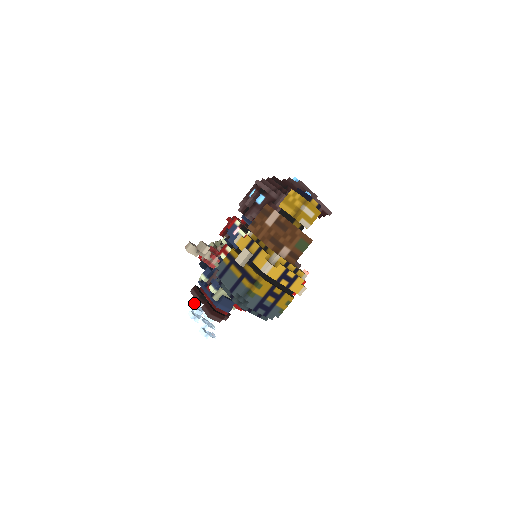
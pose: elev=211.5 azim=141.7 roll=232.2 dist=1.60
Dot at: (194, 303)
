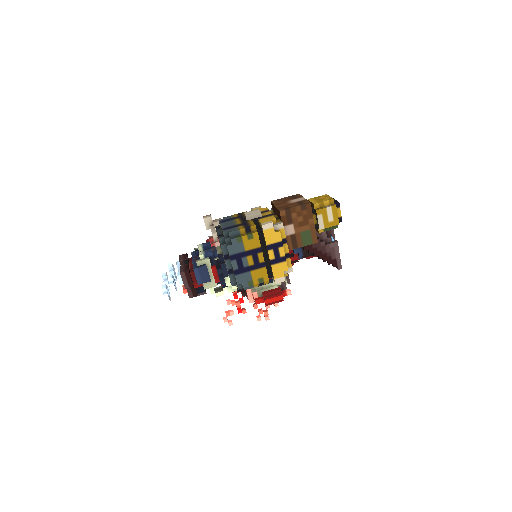
Dot at: (174, 269)
